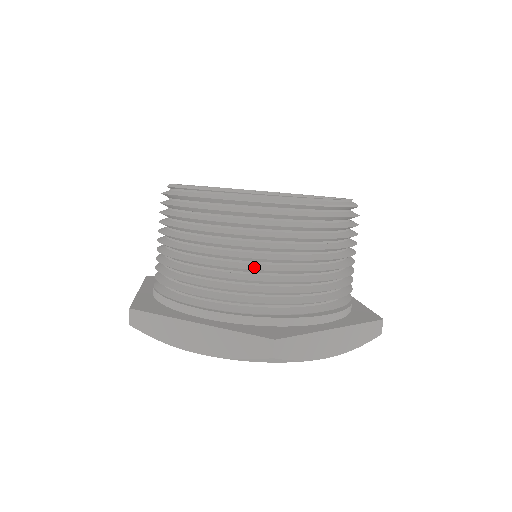
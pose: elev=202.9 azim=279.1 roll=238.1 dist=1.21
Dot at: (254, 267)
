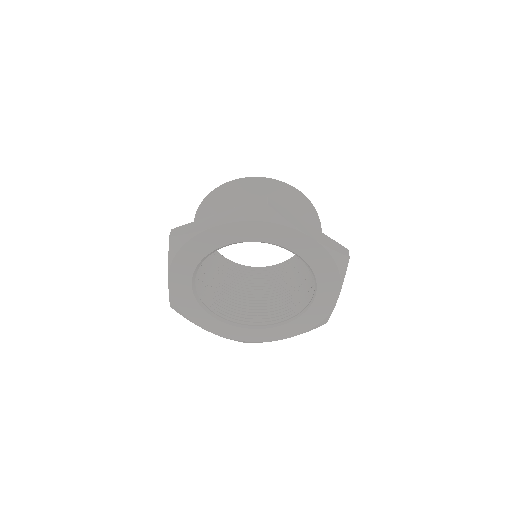
Dot at: (253, 199)
